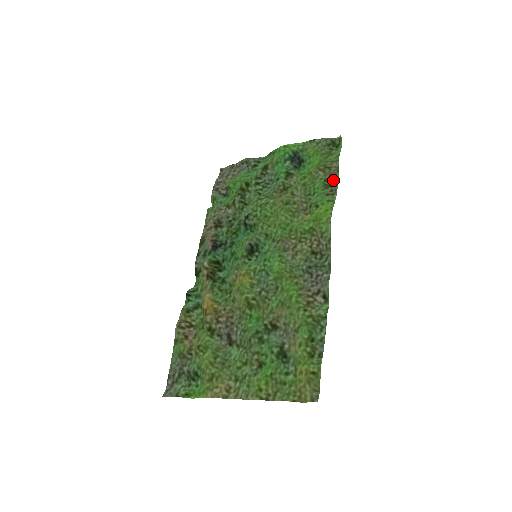
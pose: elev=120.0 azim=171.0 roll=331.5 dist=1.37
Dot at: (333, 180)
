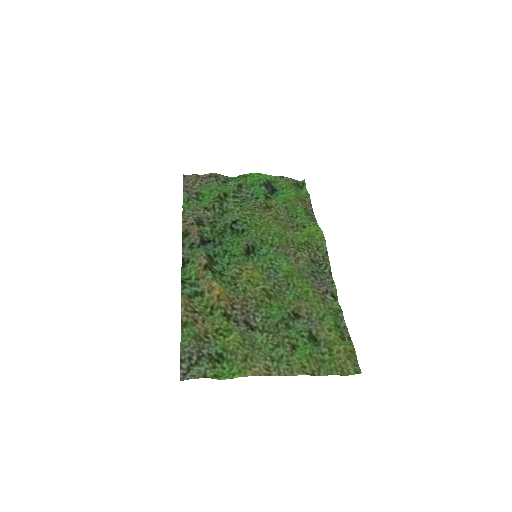
Dot at: (310, 211)
